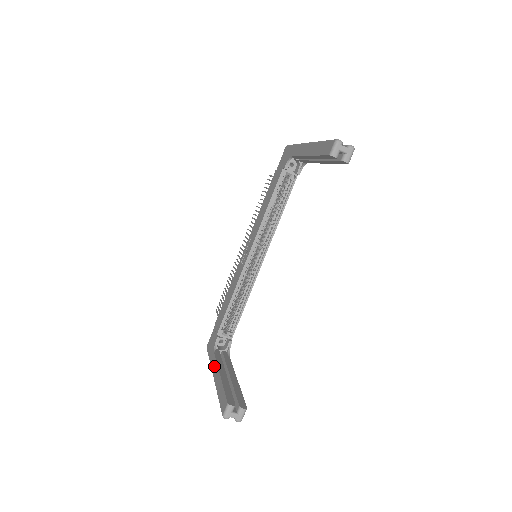
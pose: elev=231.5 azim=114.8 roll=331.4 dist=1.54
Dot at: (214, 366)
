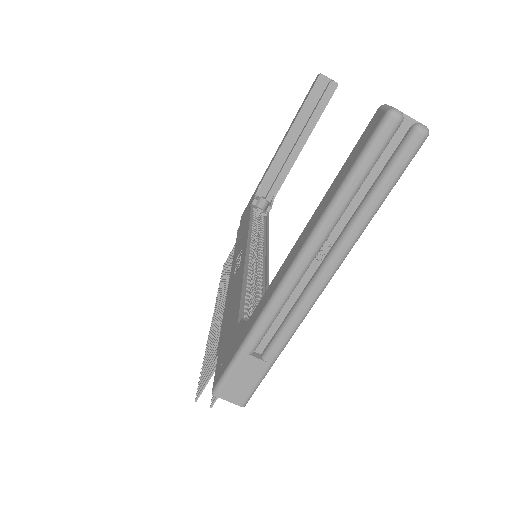
Dot at: (274, 281)
